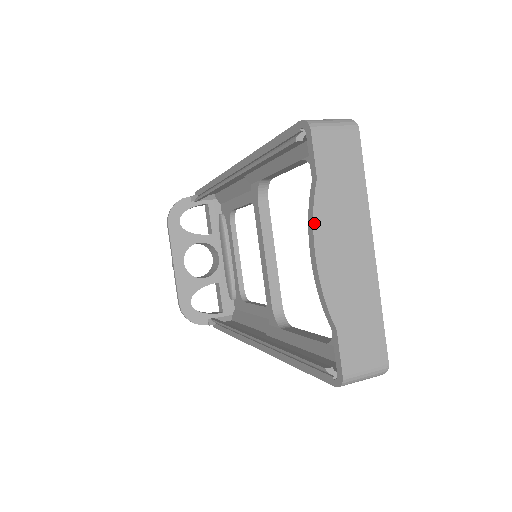
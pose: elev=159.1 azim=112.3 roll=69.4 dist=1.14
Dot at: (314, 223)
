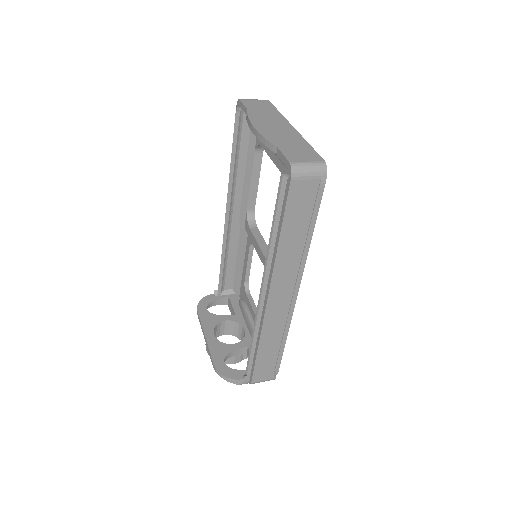
Dot at: (249, 119)
